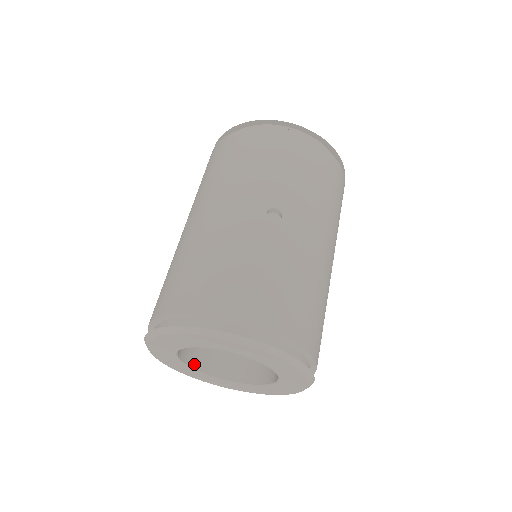
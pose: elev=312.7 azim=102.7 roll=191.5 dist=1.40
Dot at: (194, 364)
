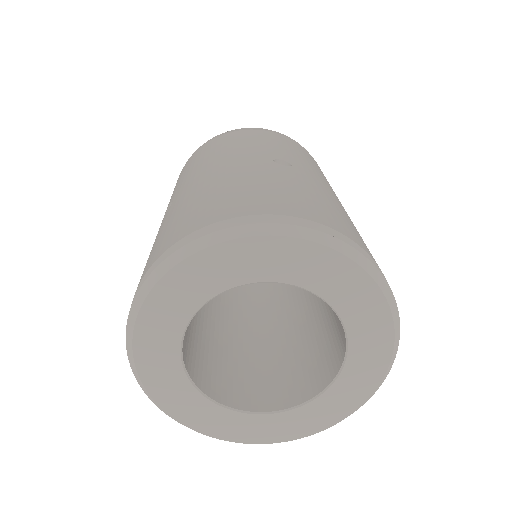
Dot at: (202, 386)
